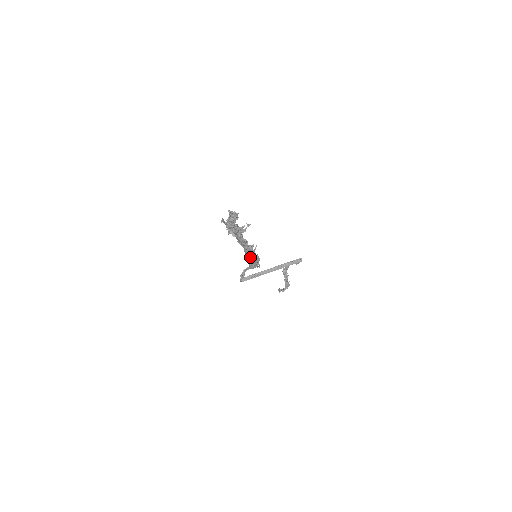
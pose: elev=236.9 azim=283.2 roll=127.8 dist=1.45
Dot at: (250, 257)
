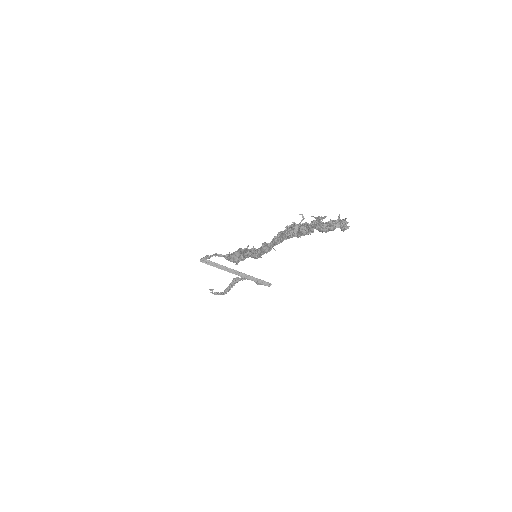
Dot at: (259, 255)
